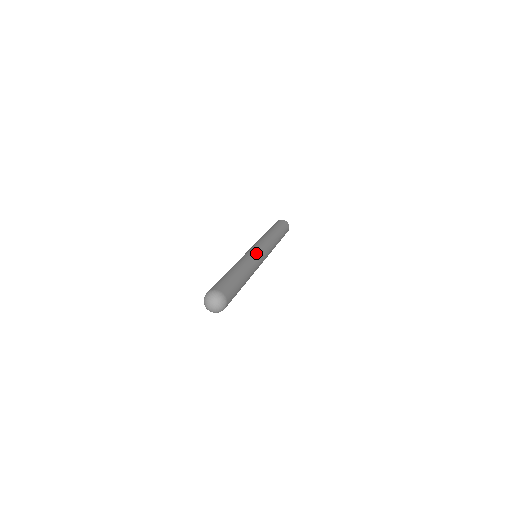
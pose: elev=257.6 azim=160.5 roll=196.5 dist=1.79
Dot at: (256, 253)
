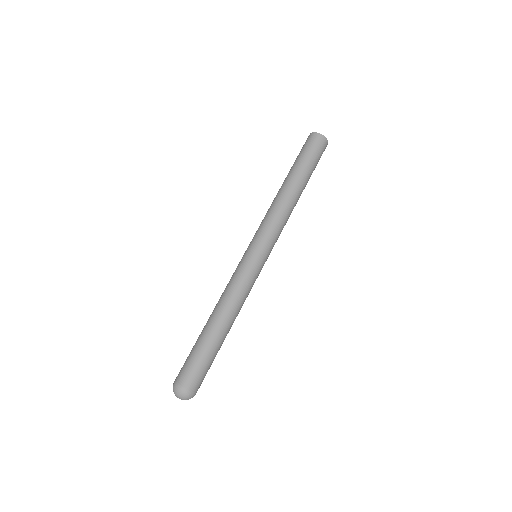
Dot at: (243, 267)
